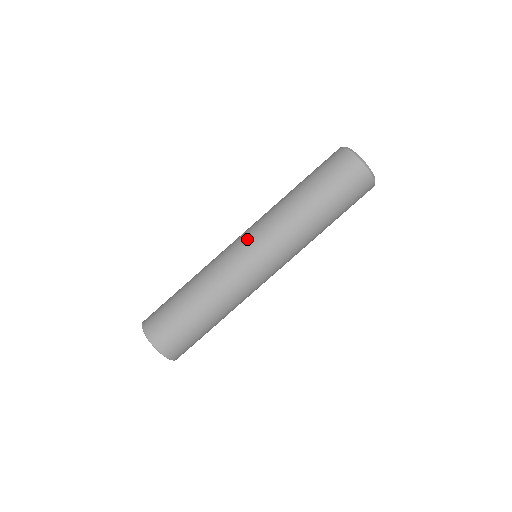
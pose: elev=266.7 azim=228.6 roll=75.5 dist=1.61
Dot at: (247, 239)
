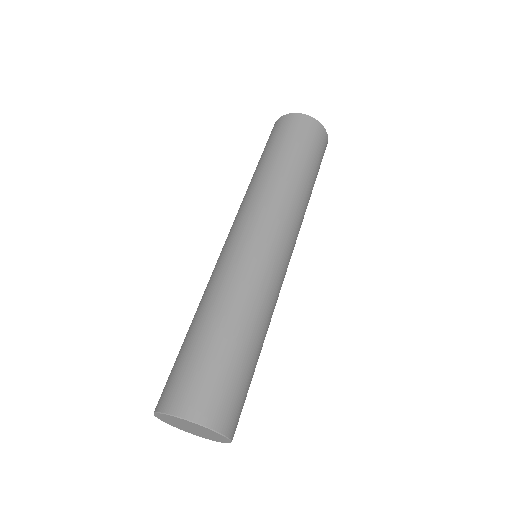
Dot at: occluded
